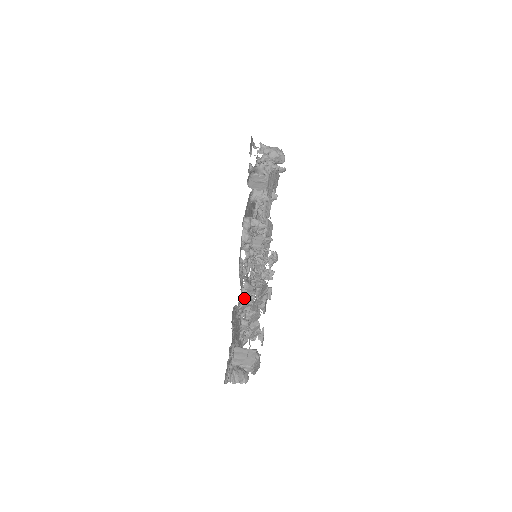
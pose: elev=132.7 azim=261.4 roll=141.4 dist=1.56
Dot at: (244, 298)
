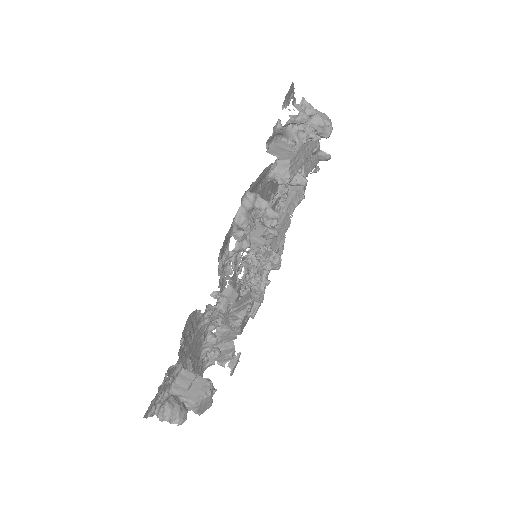
Dot at: (220, 305)
